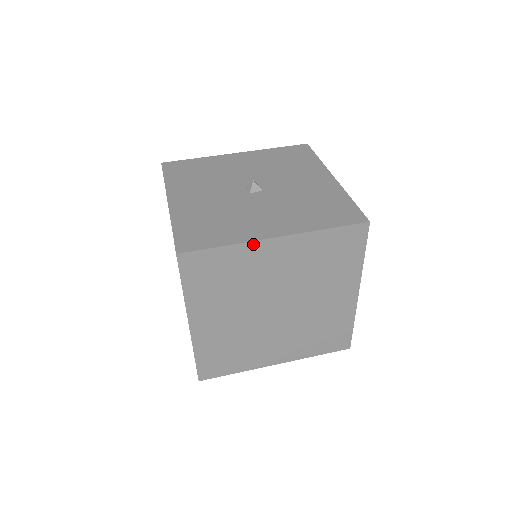
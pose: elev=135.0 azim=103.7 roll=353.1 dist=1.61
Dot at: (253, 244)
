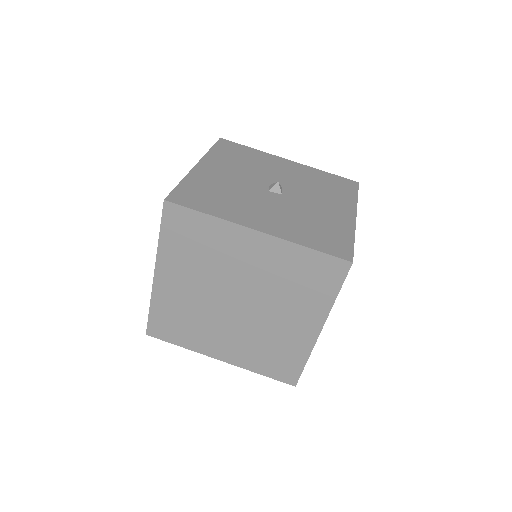
Dot at: (234, 226)
